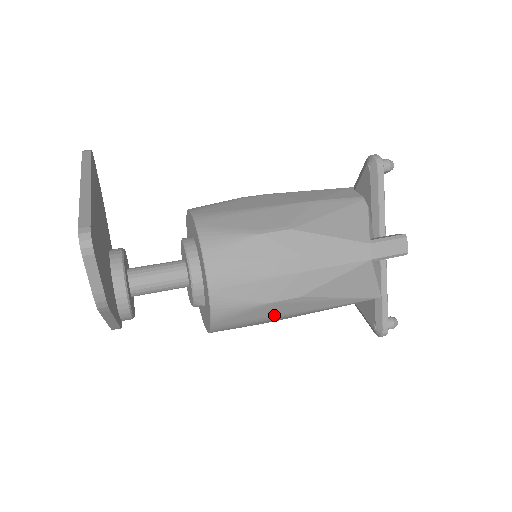
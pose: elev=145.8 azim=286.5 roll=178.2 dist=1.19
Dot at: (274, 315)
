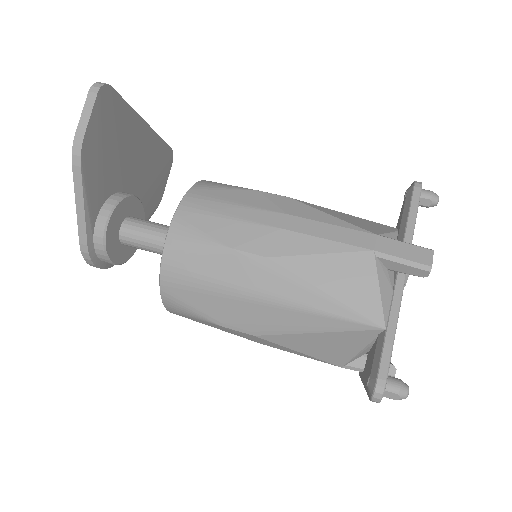
Dot at: (233, 282)
